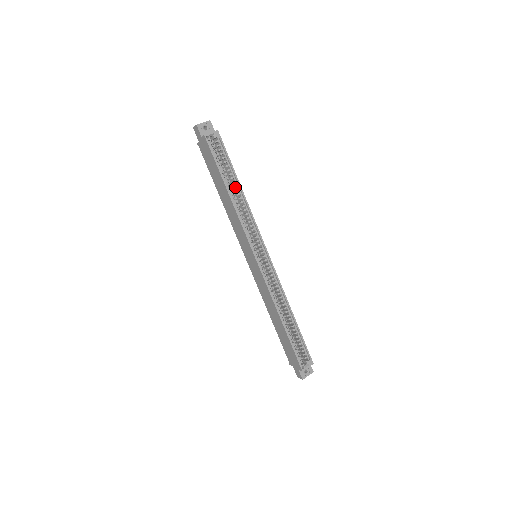
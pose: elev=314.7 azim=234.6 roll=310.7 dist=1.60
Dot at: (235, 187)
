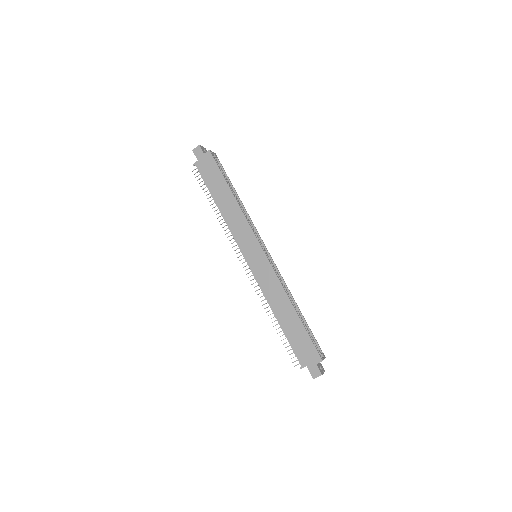
Dot at: occluded
